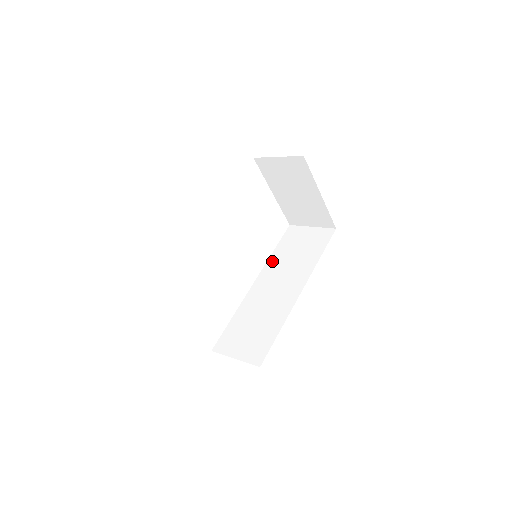
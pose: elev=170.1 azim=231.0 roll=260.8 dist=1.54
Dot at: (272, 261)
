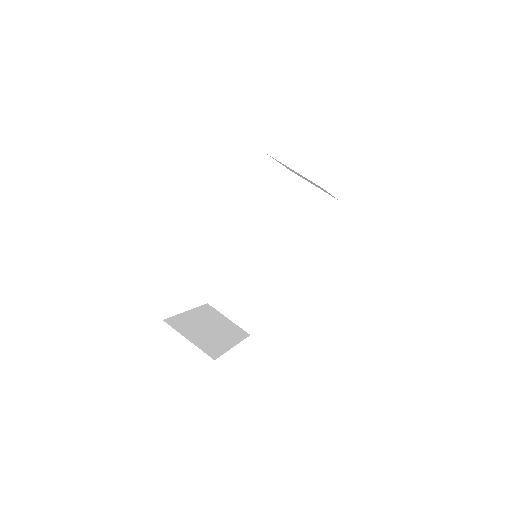
Dot at: (267, 218)
